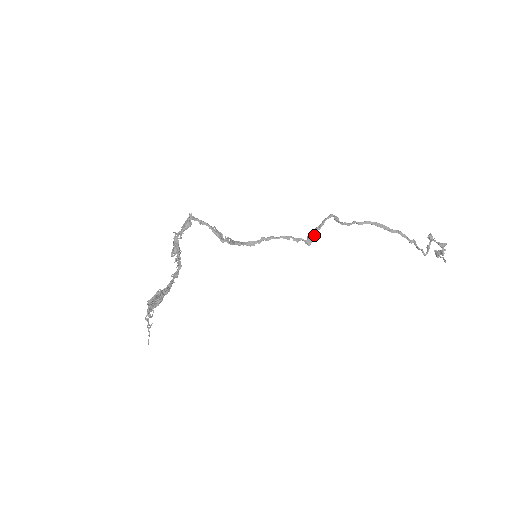
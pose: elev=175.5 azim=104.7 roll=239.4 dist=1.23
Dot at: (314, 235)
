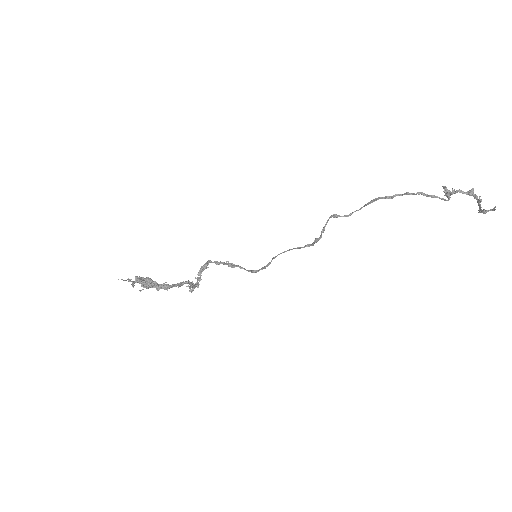
Dot at: (319, 237)
